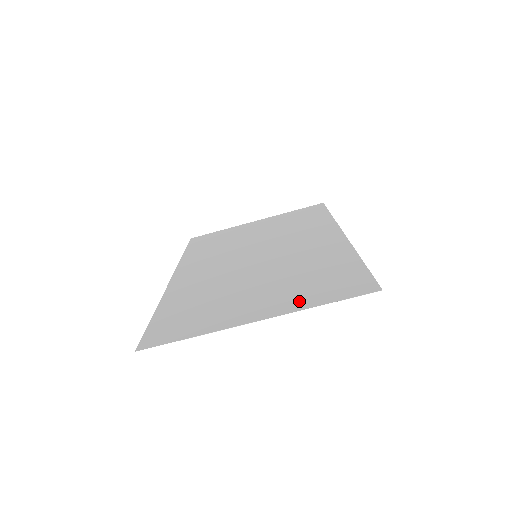
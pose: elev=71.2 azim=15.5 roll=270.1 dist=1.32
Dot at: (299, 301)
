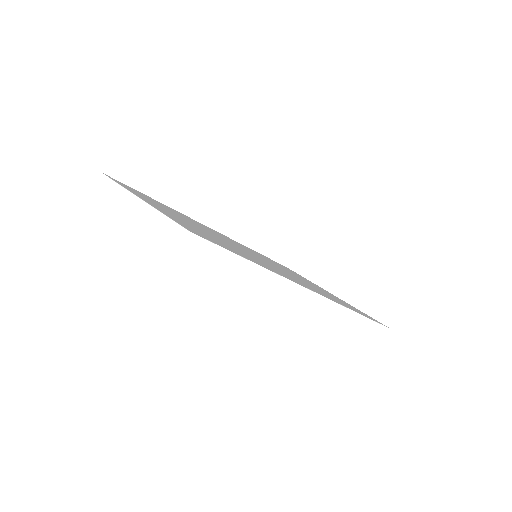
Dot at: (170, 215)
